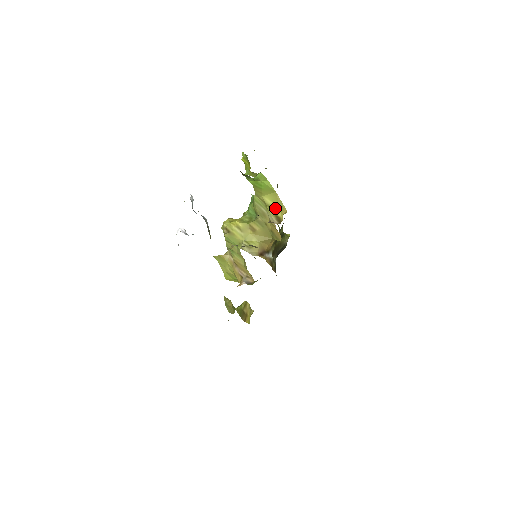
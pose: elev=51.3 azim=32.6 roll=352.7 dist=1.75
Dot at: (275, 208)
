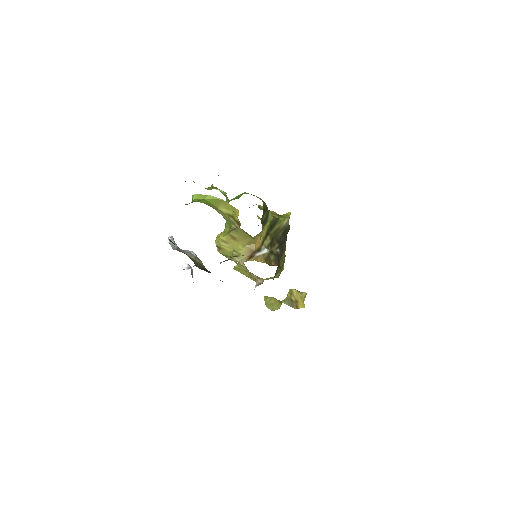
Dot at: (231, 214)
